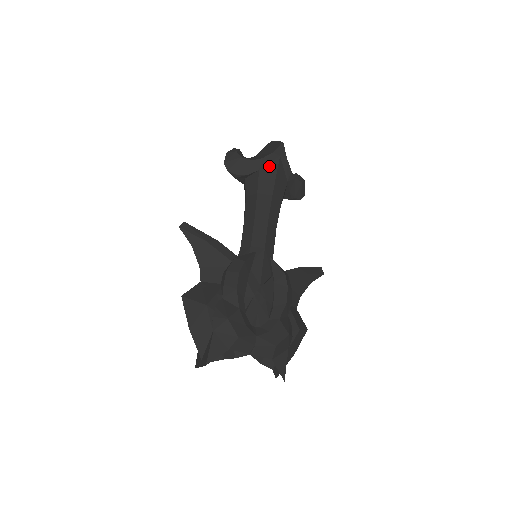
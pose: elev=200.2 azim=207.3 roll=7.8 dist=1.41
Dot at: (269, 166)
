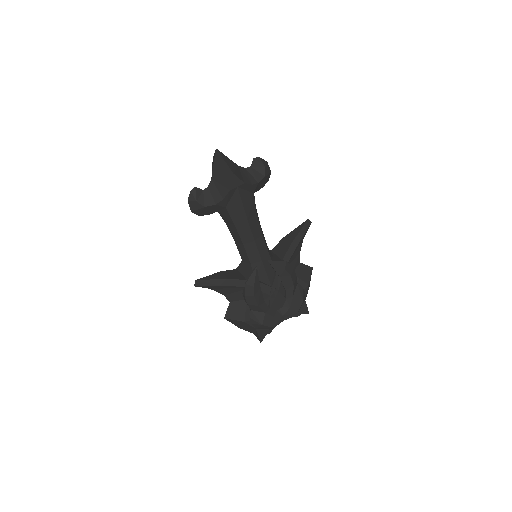
Dot at: (232, 200)
